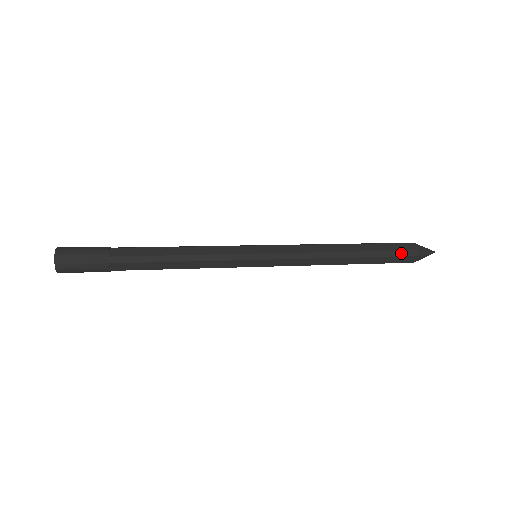
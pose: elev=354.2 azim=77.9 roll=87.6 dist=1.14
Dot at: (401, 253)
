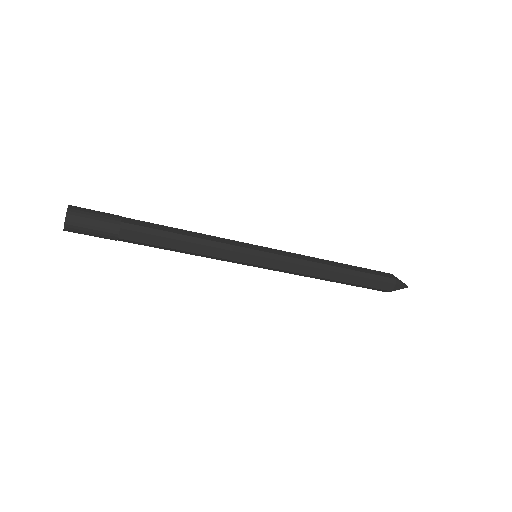
Dot at: (382, 278)
